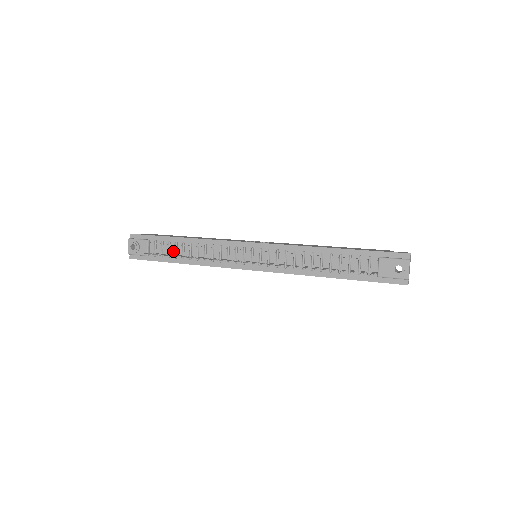
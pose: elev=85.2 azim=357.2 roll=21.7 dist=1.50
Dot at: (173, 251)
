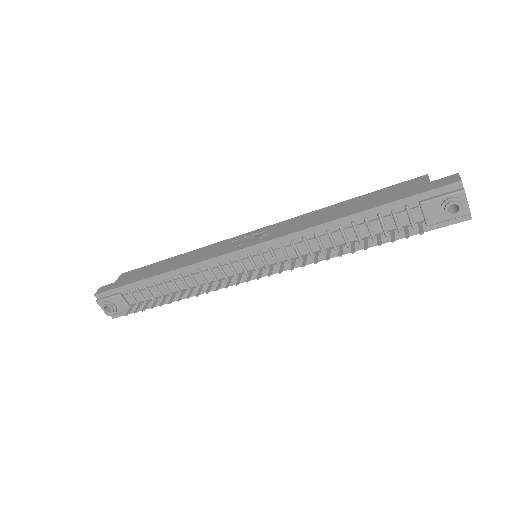
Dot at: (156, 293)
